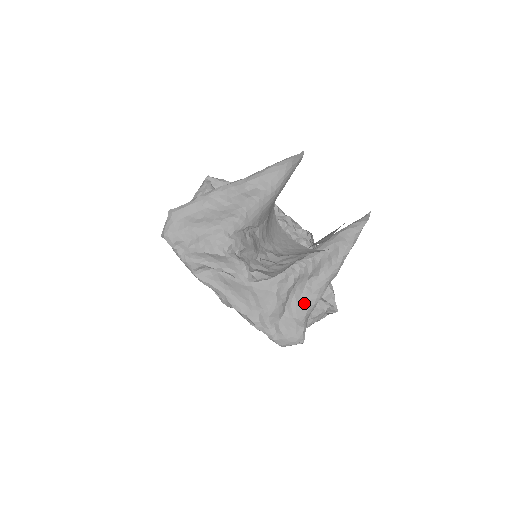
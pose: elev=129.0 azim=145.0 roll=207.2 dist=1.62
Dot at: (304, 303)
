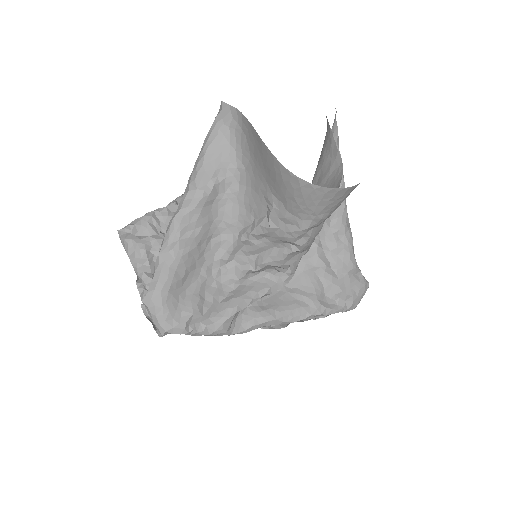
Dot at: (346, 250)
